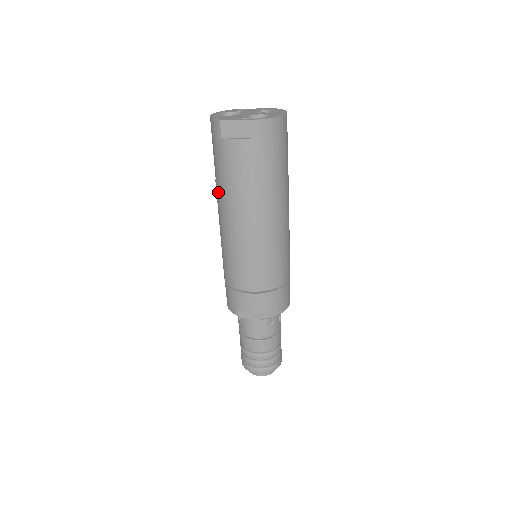
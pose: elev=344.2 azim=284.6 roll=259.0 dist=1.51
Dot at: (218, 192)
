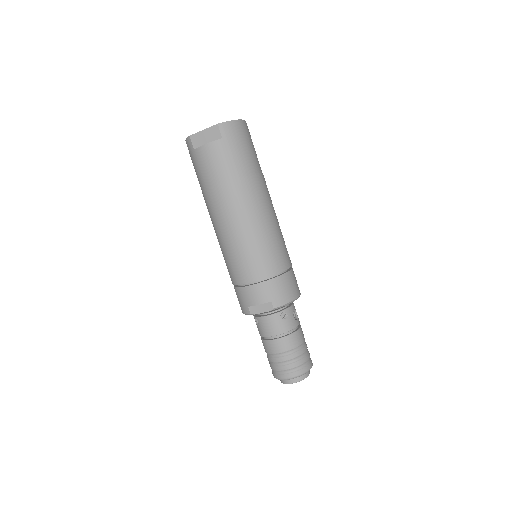
Dot at: (205, 200)
